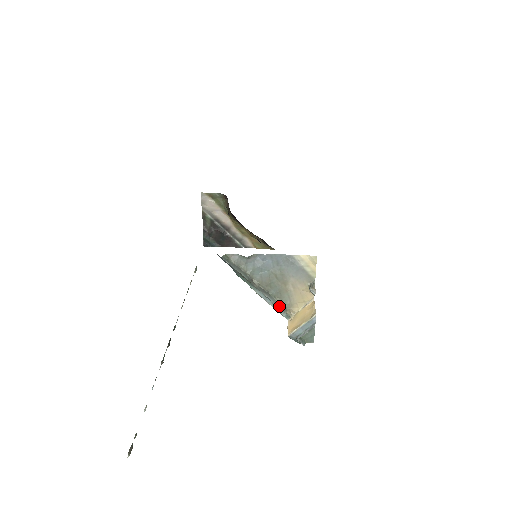
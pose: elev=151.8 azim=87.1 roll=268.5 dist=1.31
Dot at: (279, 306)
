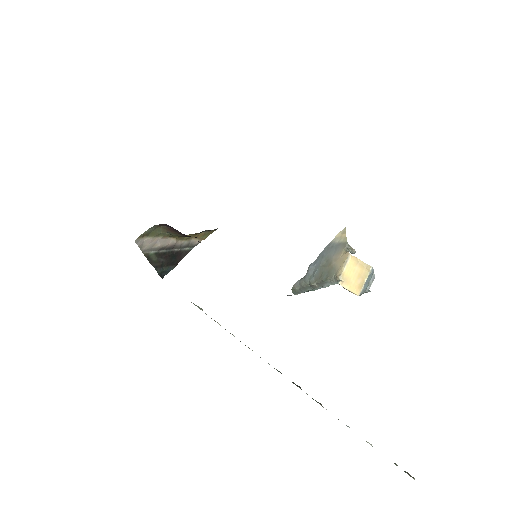
Dot at: (333, 282)
